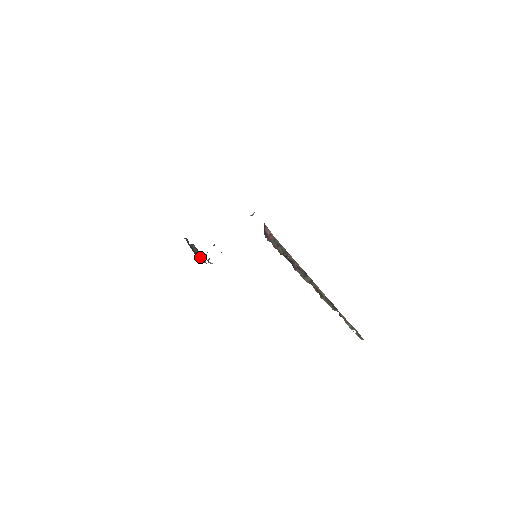
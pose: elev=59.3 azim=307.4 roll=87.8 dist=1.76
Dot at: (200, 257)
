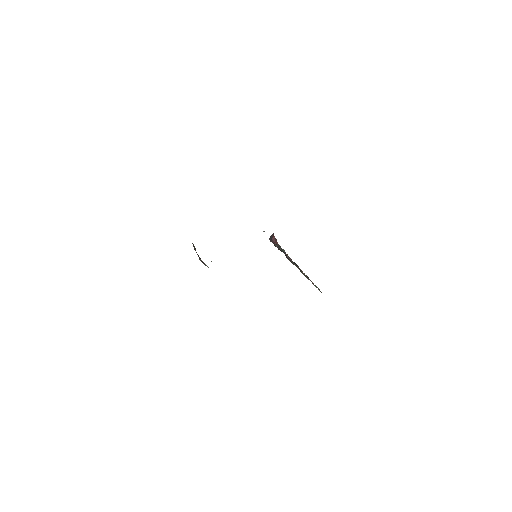
Dot at: (204, 263)
